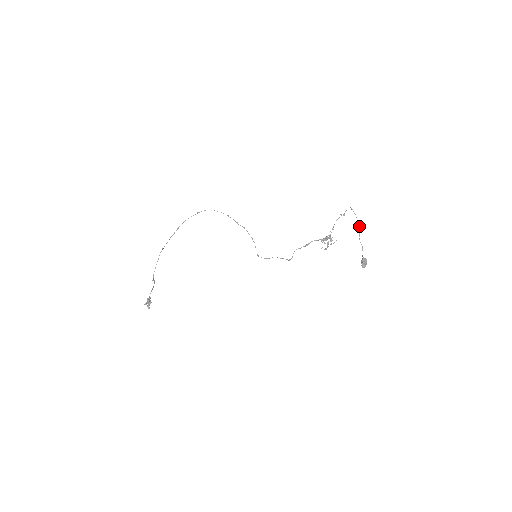
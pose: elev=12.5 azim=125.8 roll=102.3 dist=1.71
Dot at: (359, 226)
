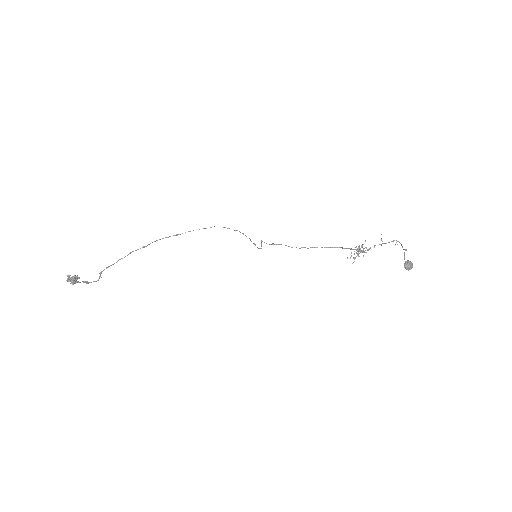
Dot at: (405, 249)
